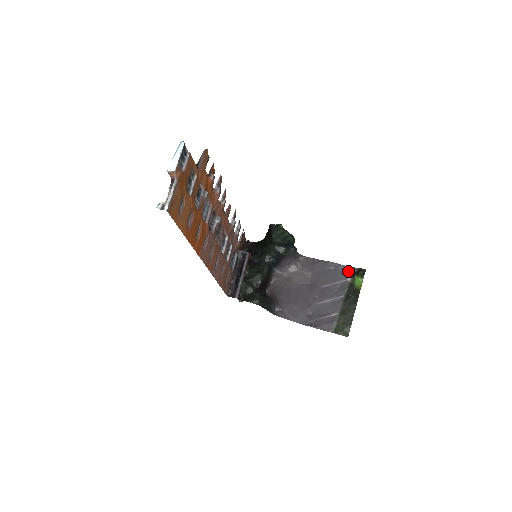
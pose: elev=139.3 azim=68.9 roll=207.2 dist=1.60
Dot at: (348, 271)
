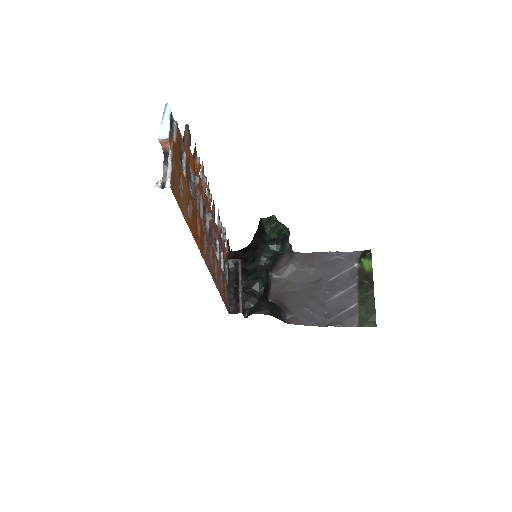
Dot at: (352, 257)
